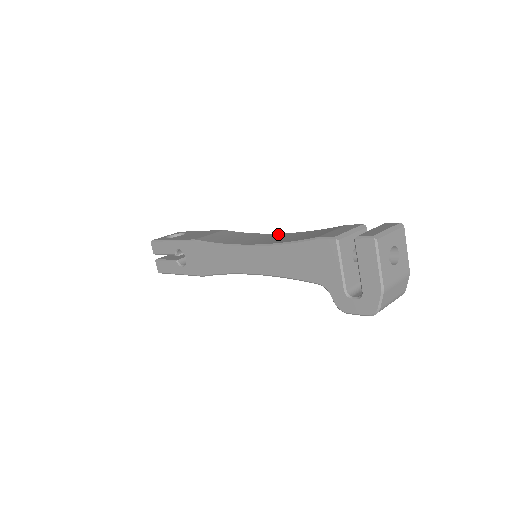
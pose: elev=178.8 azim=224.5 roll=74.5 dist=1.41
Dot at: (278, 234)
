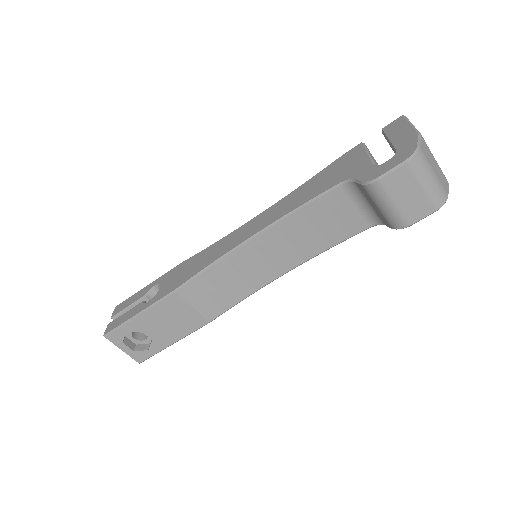
Dot at: occluded
